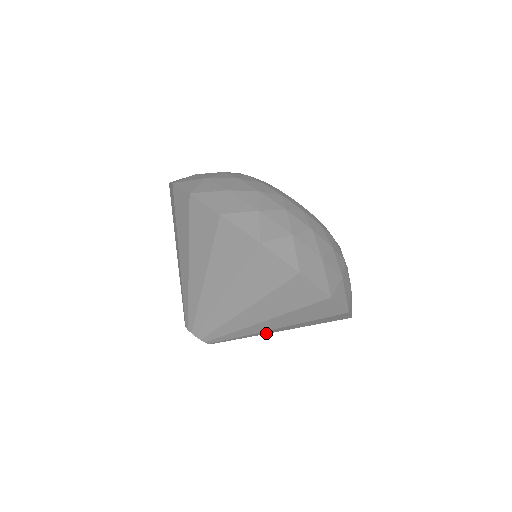
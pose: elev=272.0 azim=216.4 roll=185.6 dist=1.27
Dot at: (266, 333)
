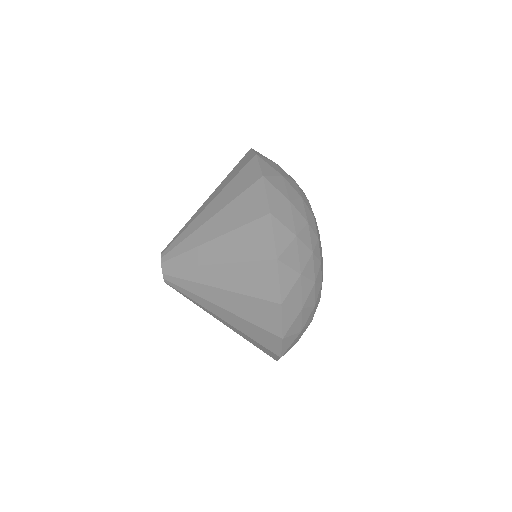
Dot at: (211, 314)
